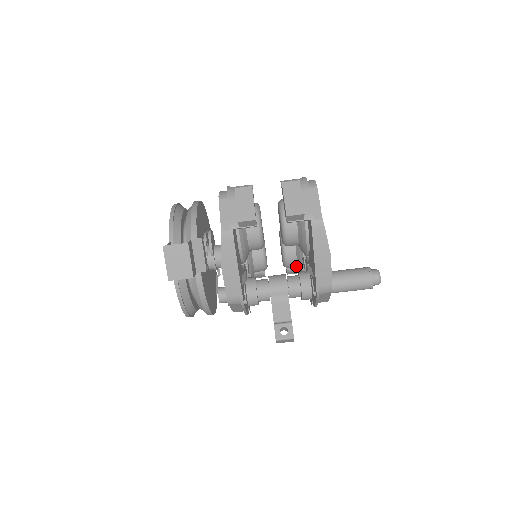
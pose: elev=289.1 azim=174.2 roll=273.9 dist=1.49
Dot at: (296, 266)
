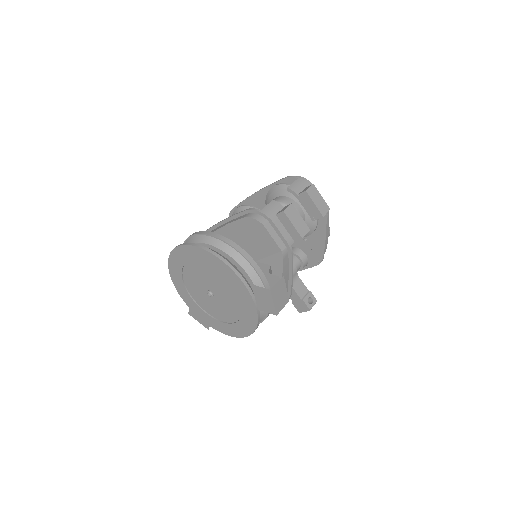
Dot at: occluded
